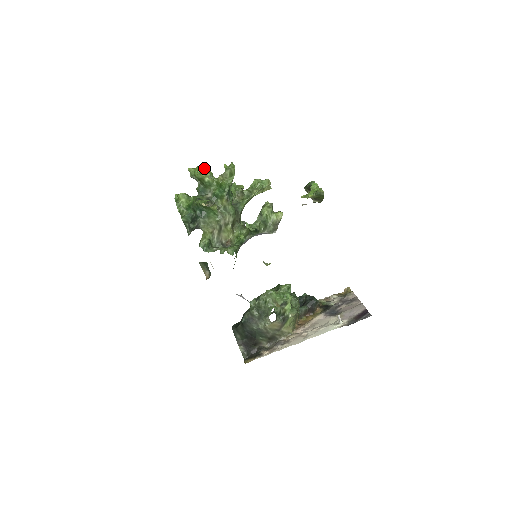
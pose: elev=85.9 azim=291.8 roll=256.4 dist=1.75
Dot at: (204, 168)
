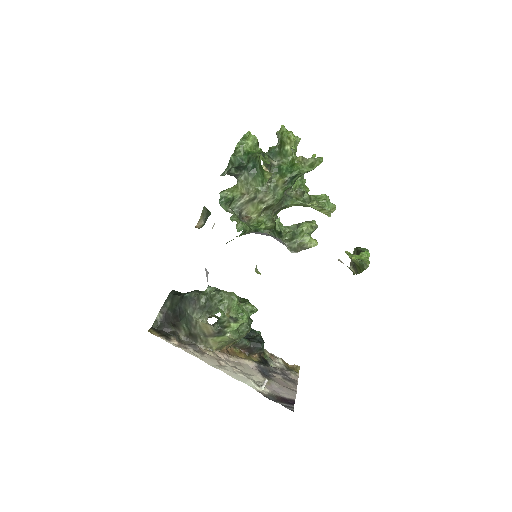
Dot at: (295, 138)
